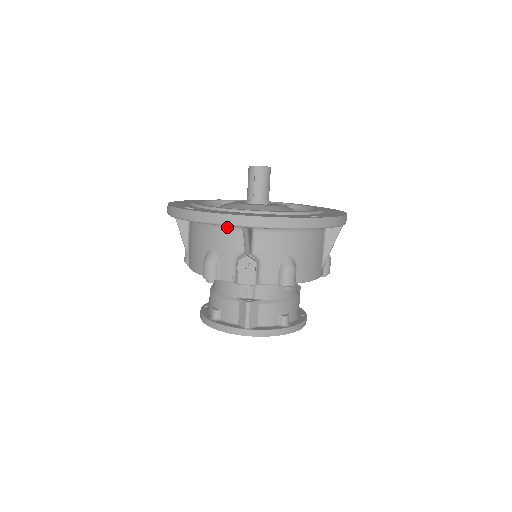
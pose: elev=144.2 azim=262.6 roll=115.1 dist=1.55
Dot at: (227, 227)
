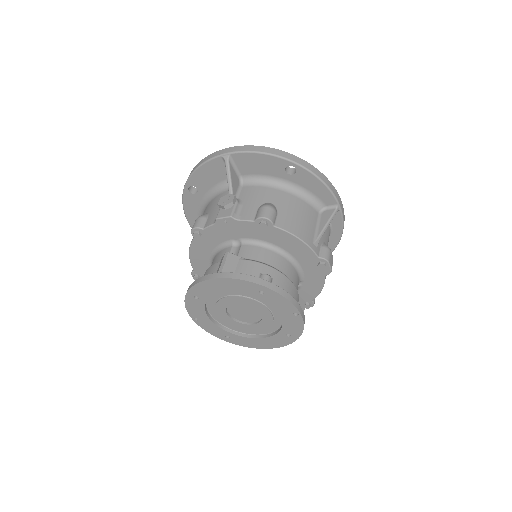
Dot at: (222, 191)
